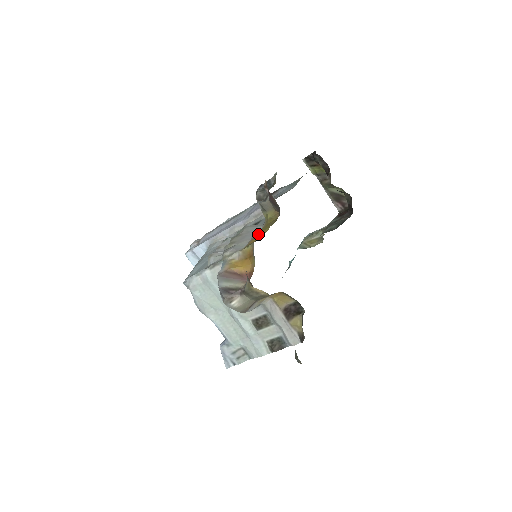
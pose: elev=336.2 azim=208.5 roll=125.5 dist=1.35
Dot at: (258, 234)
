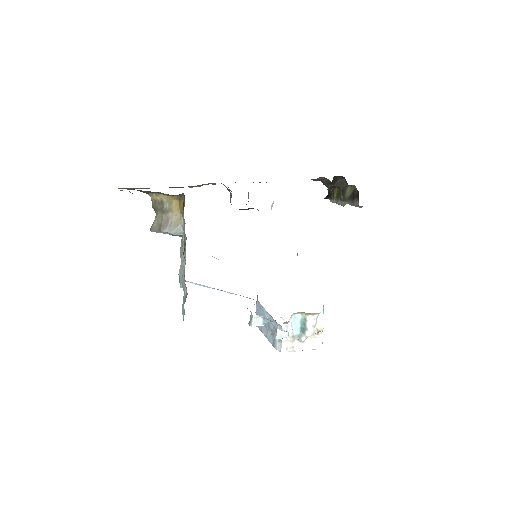
Dot at: occluded
